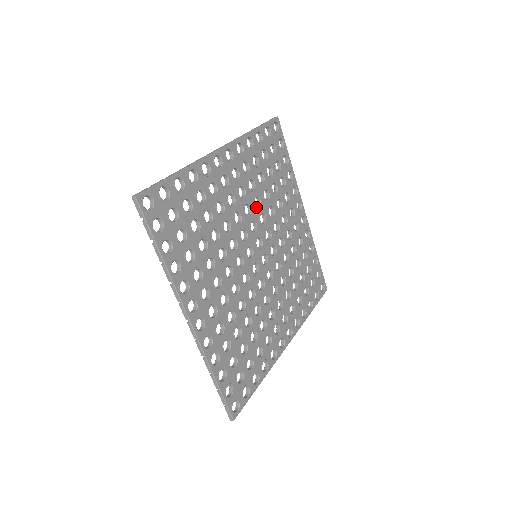
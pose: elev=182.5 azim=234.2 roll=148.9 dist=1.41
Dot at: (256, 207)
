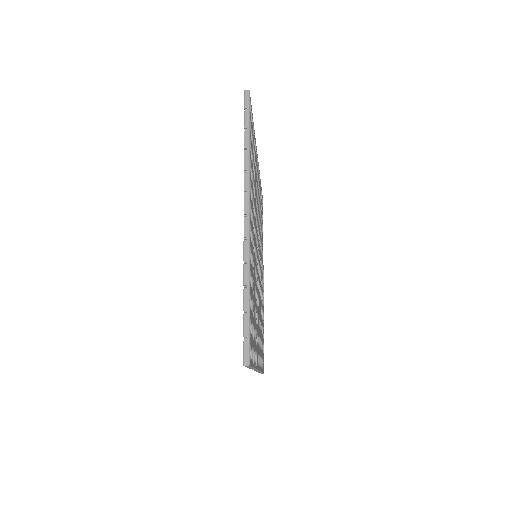
Dot at: occluded
